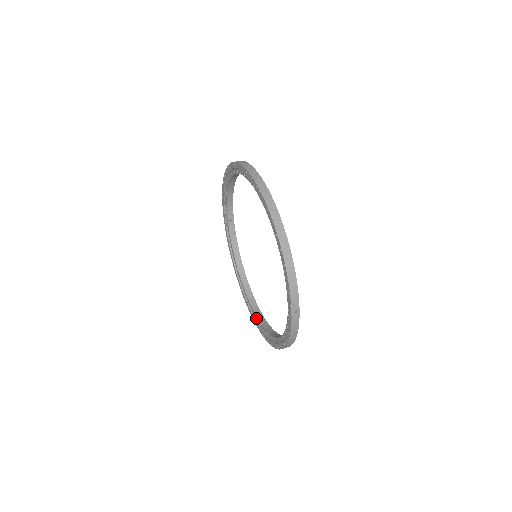
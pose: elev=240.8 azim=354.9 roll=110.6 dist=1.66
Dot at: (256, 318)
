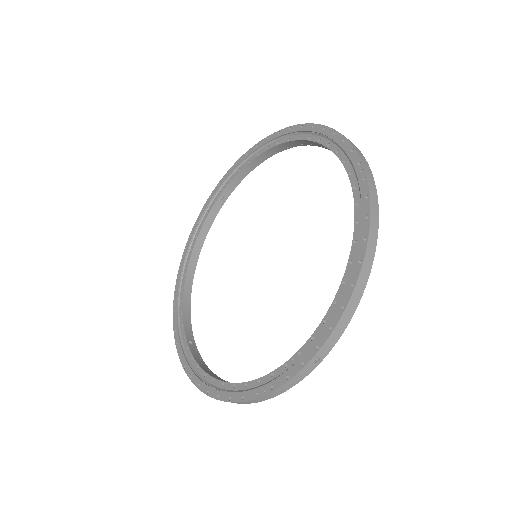
Dot at: (183, 337)
